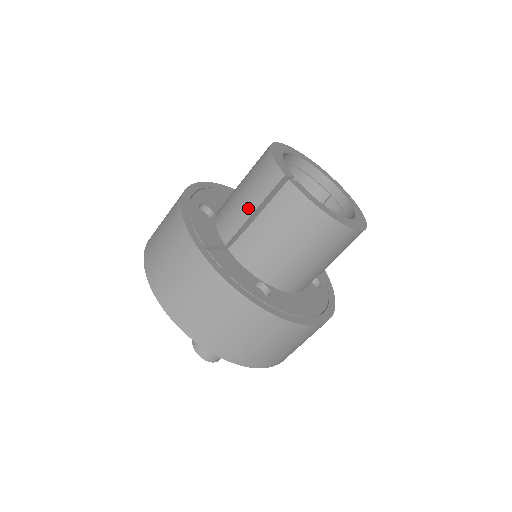
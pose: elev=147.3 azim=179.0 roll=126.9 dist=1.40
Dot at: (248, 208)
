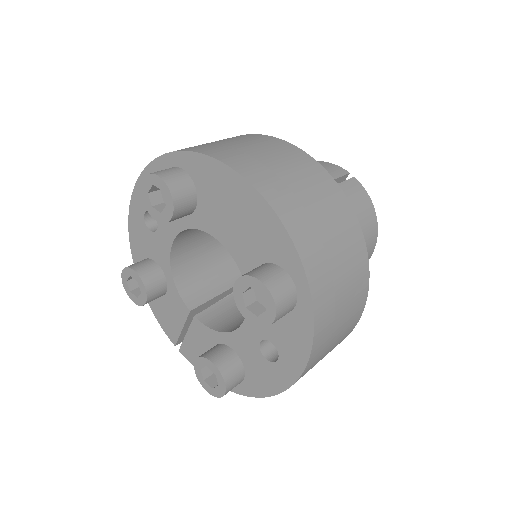
Dot at: occluded
